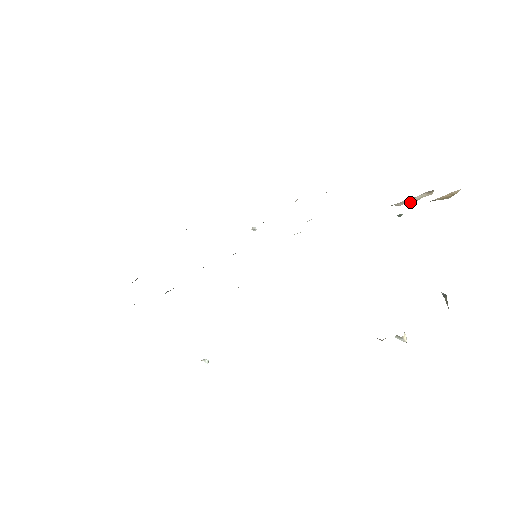
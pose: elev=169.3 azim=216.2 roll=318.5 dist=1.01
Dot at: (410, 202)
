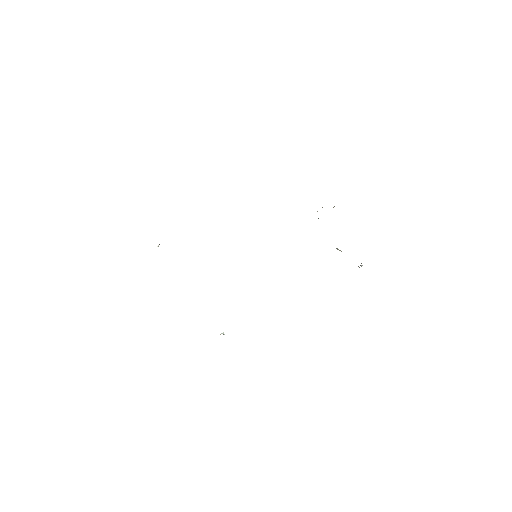
Dot at: occluded
